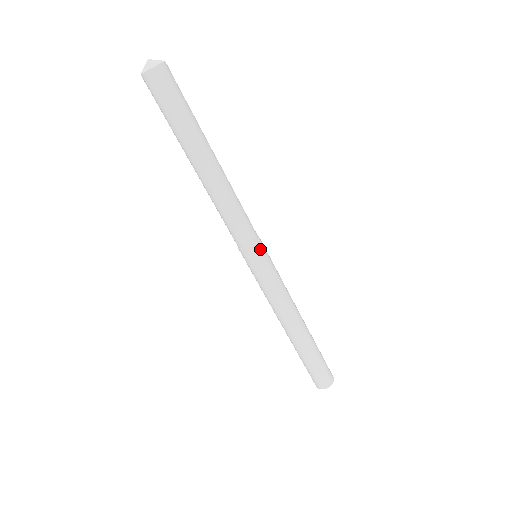
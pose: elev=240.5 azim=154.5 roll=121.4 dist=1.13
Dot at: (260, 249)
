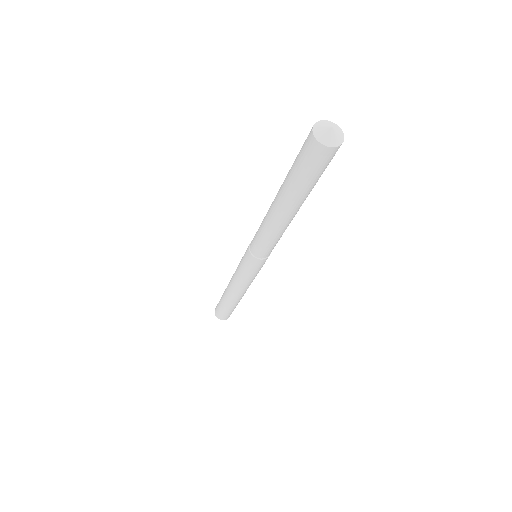
Dot at: occluded
